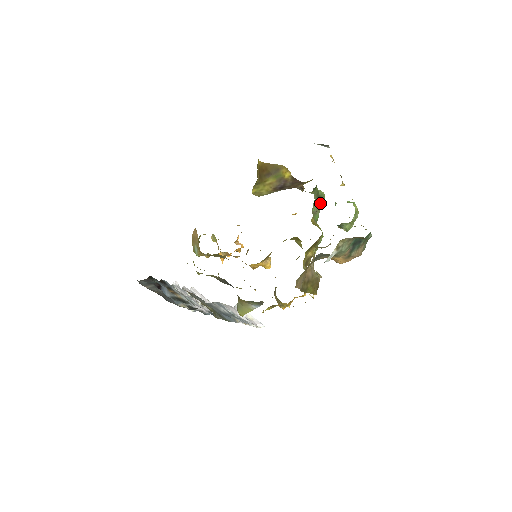
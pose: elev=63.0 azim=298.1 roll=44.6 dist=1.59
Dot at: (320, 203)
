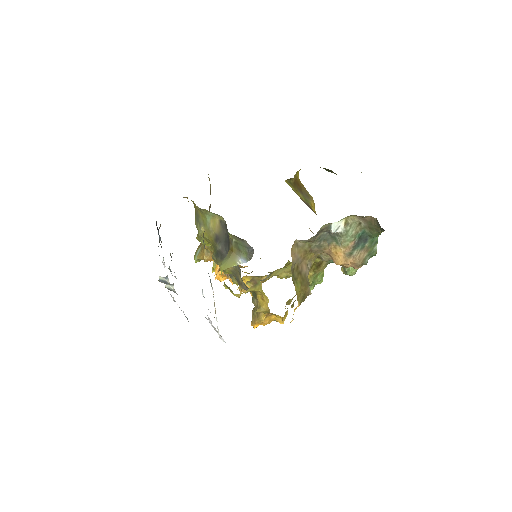
Dot at: occluded
